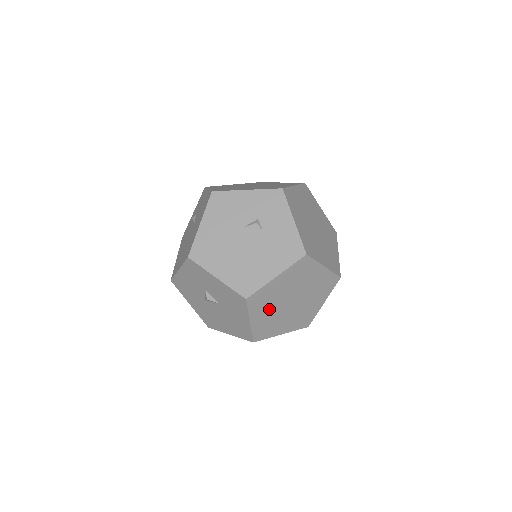
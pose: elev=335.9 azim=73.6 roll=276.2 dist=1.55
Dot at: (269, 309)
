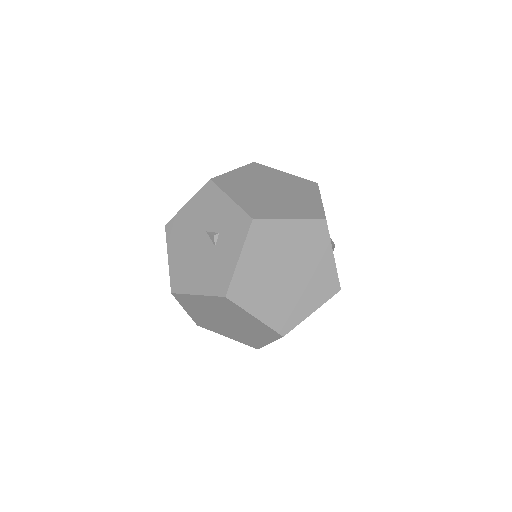
Dot at: (202, 313)
